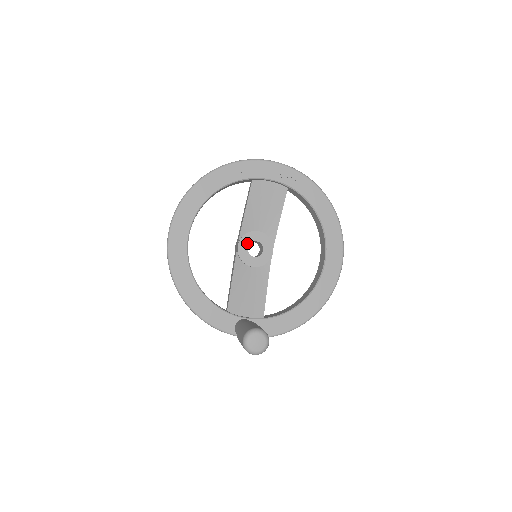
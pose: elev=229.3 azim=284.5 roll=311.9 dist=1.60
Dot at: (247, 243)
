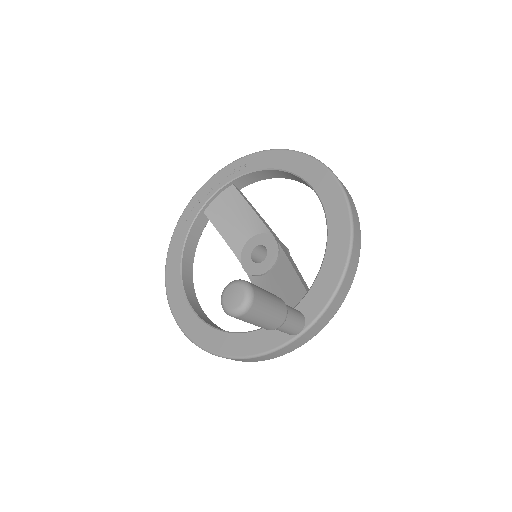
Dot at: (248, 258)
